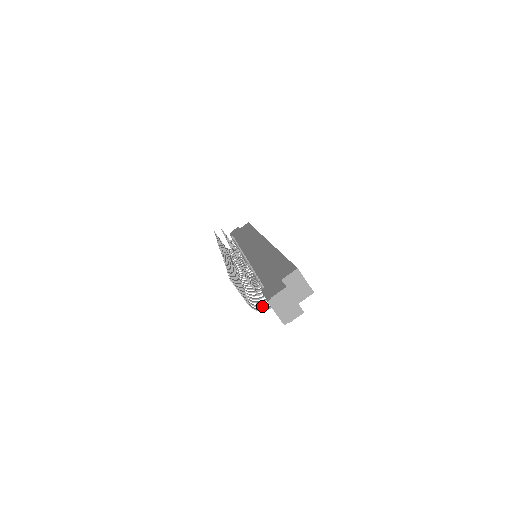
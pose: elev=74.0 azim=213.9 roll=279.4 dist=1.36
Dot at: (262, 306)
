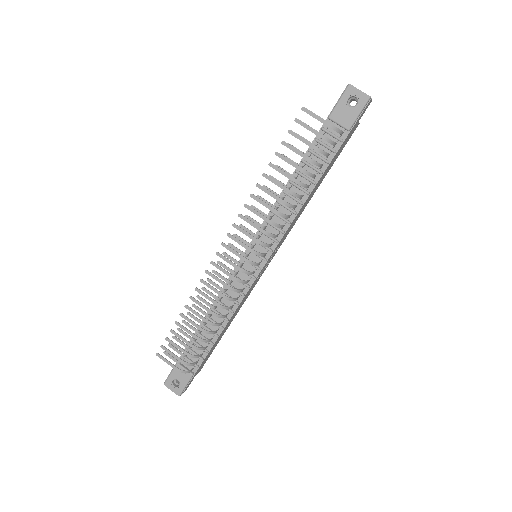
Dot at: (333, 141)
